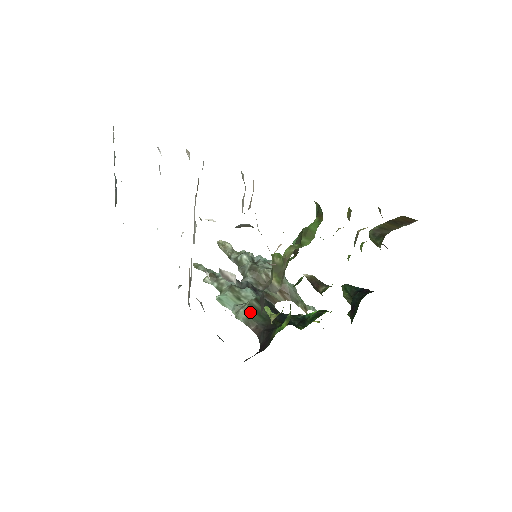
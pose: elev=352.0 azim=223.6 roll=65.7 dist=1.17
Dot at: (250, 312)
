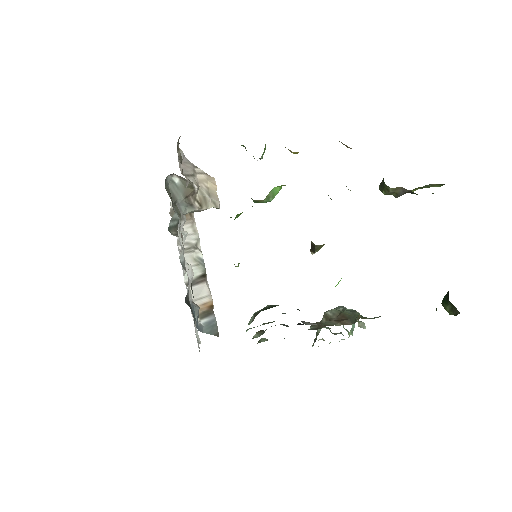
Dot at: (260, 311)
